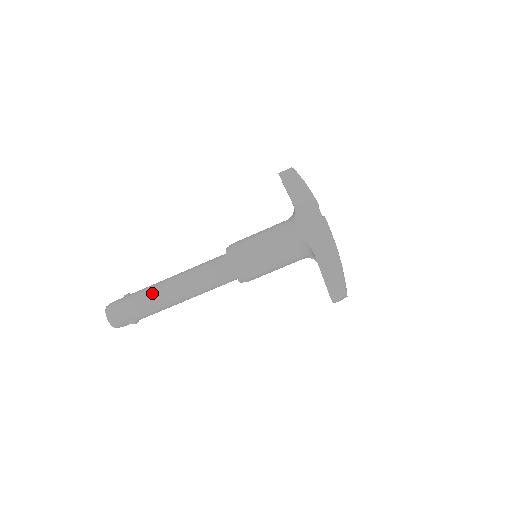
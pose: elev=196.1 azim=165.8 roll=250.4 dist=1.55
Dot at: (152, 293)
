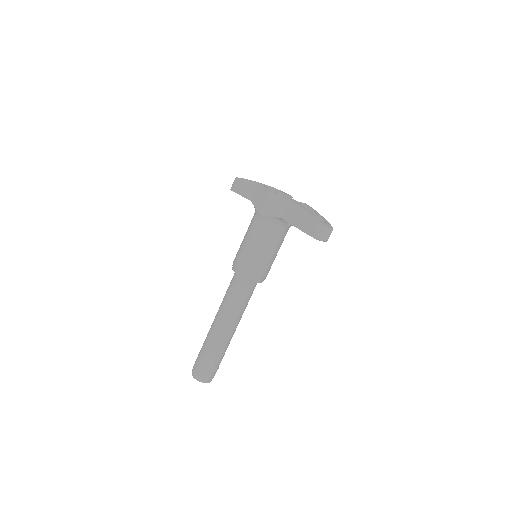
Dot at: (209, 338)
